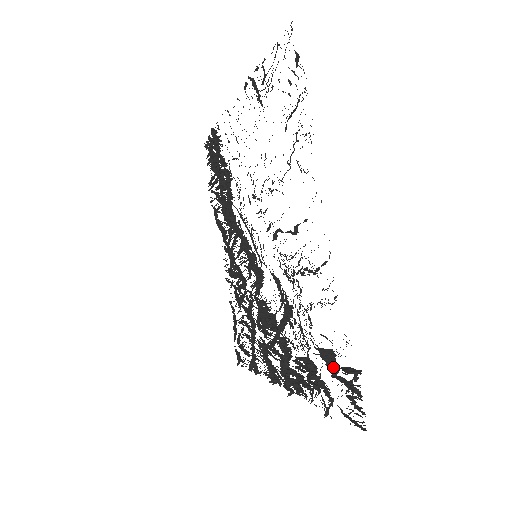
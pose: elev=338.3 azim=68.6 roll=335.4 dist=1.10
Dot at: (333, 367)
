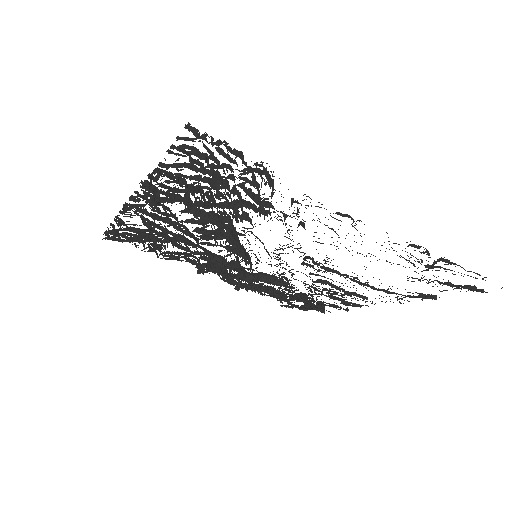
Dot at: occluded
